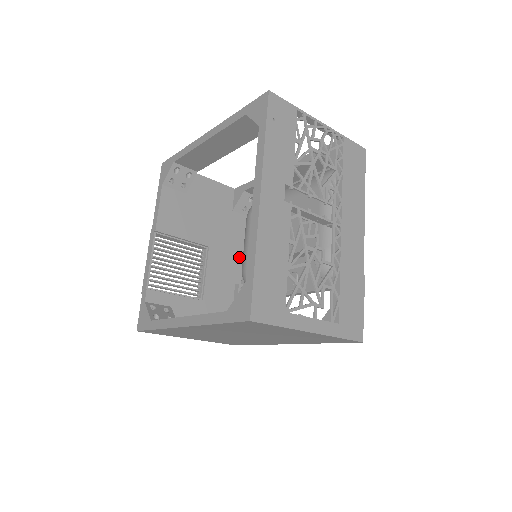
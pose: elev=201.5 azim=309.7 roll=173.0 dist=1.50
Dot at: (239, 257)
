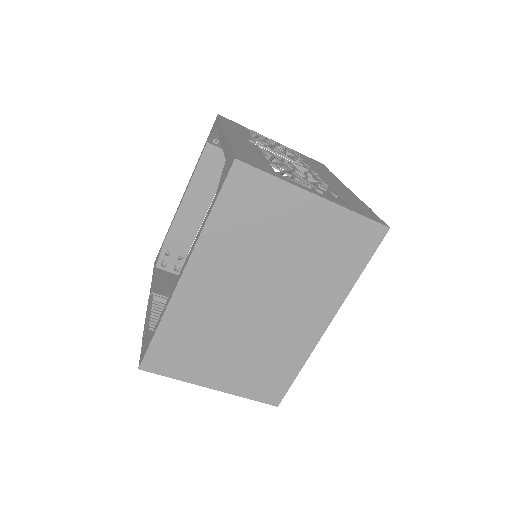
Dot at: occluded
